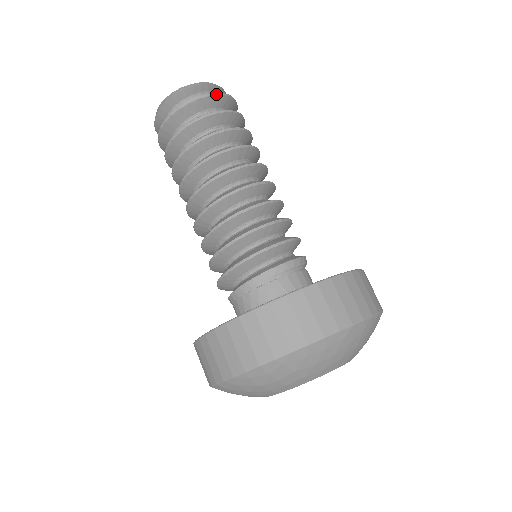
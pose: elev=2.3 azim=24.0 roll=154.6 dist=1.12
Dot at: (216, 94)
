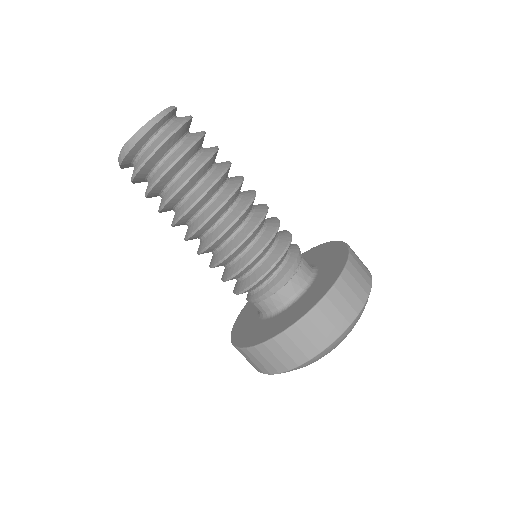
Dot at: (190, 118)
